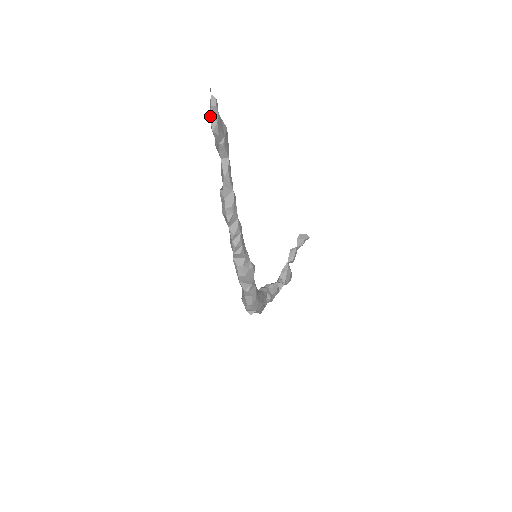
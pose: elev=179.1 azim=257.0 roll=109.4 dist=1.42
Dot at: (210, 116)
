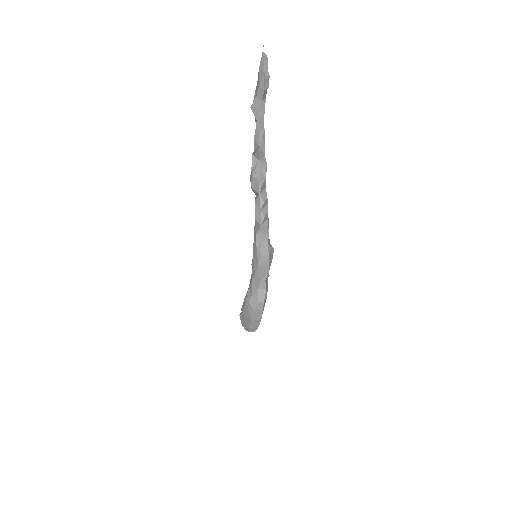
Dot at: (263, 68)
